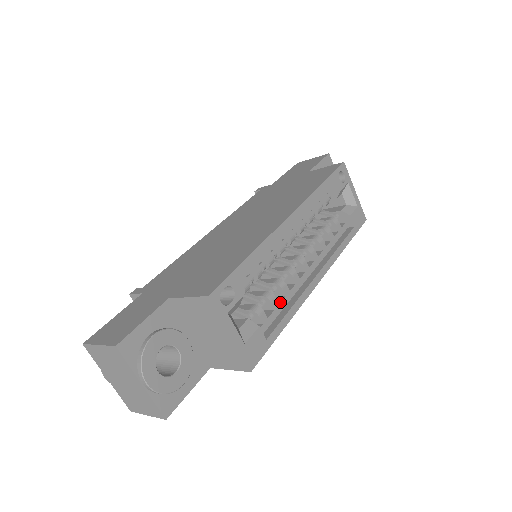
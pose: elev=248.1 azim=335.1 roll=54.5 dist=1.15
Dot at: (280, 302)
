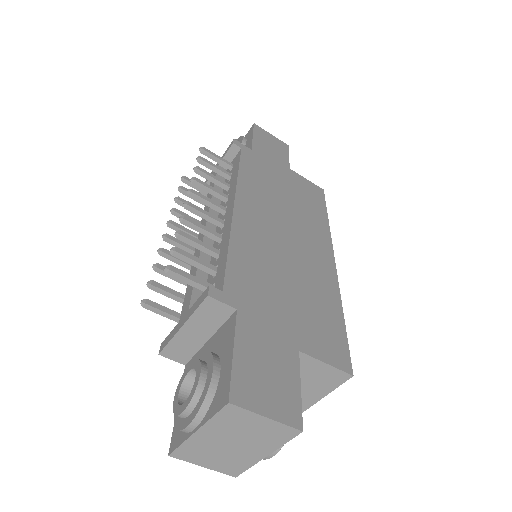
Dot at: occluded
